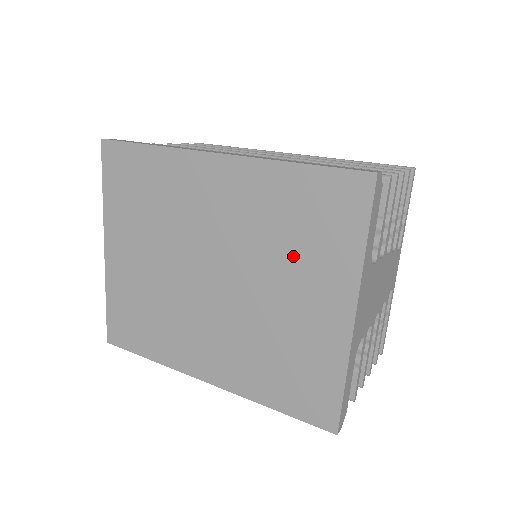
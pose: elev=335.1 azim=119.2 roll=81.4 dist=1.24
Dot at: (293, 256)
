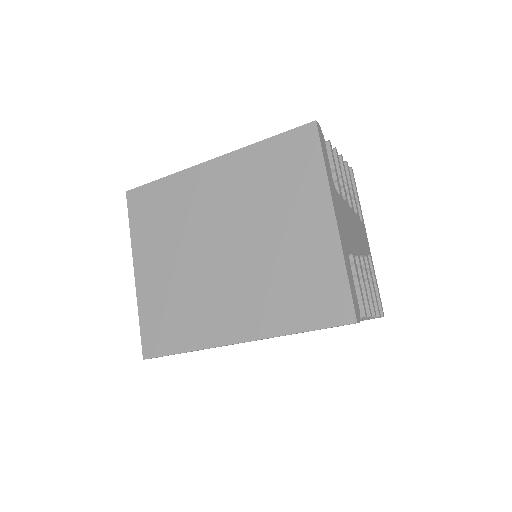
Dot at: (280, 199)
